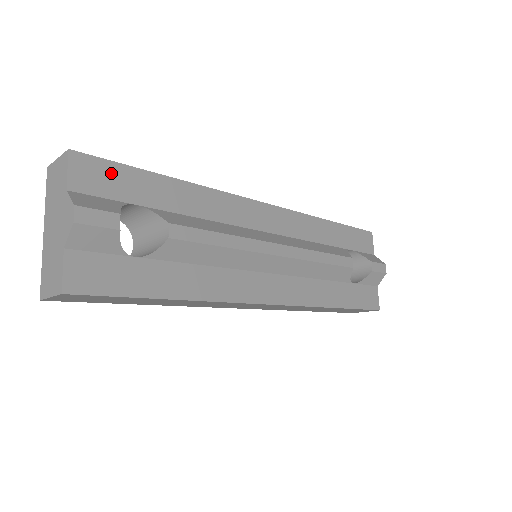
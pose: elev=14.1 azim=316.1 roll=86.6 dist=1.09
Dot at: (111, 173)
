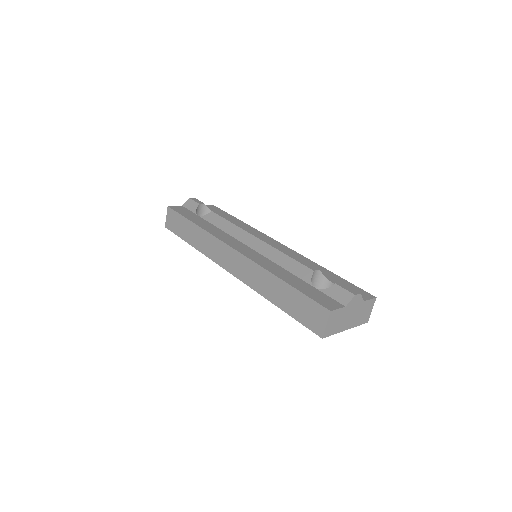
Dot at: (218, 210)
